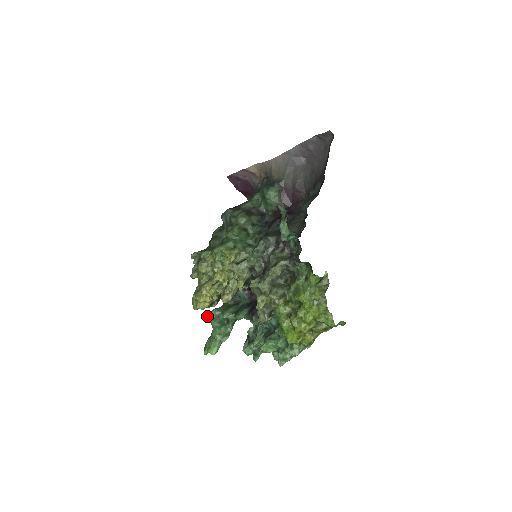
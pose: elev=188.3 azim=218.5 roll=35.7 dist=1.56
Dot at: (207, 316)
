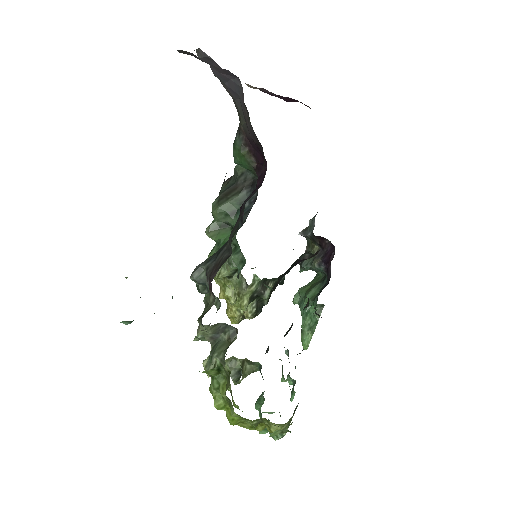
Dot at: (293, 299)
